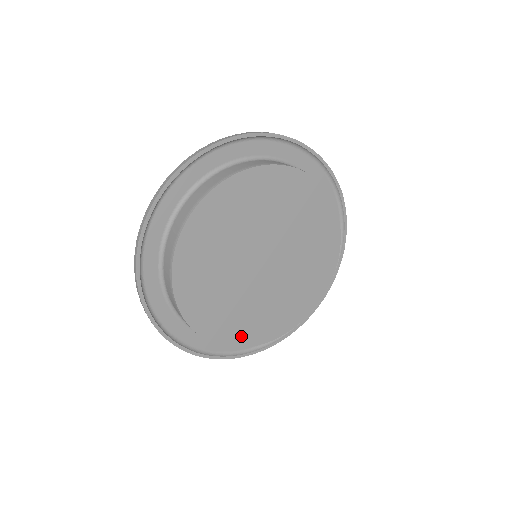
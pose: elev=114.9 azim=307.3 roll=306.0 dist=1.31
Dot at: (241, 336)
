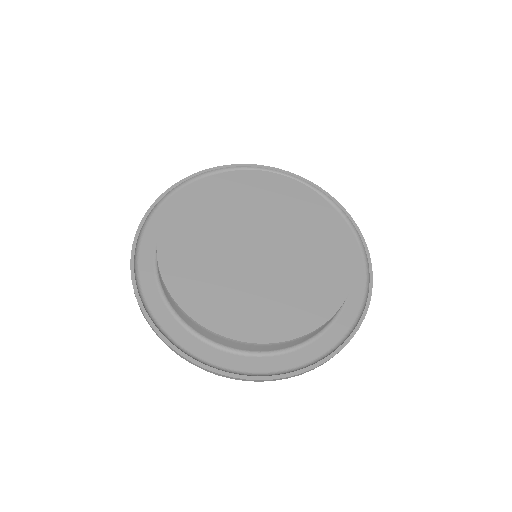
Dot at: (207, 311)
